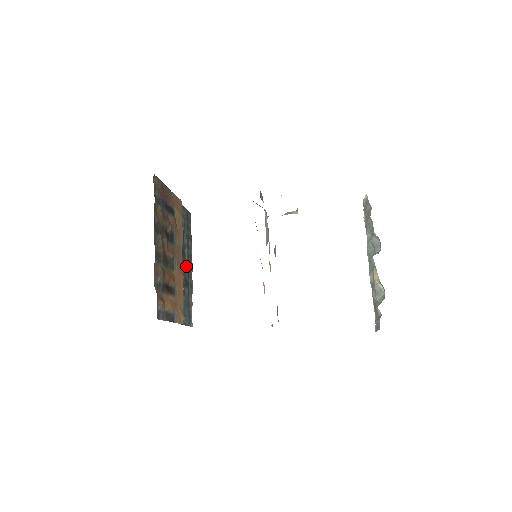
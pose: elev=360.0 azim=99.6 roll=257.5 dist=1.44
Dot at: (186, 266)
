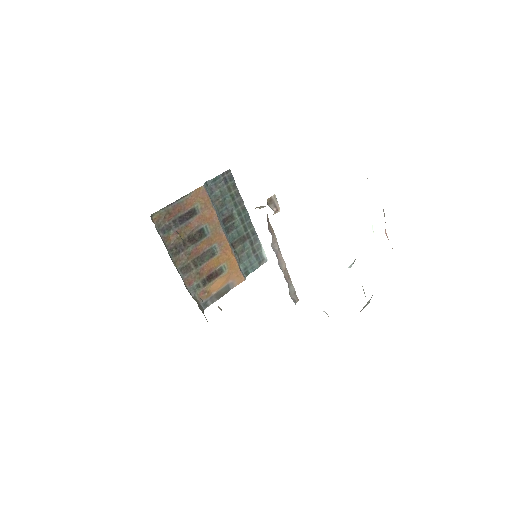
Dot at: (239, 225)
